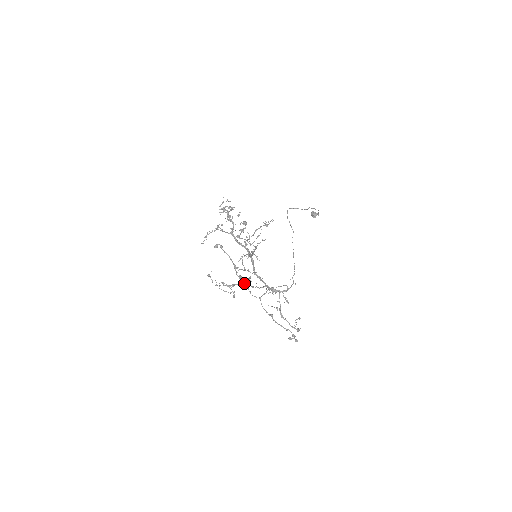
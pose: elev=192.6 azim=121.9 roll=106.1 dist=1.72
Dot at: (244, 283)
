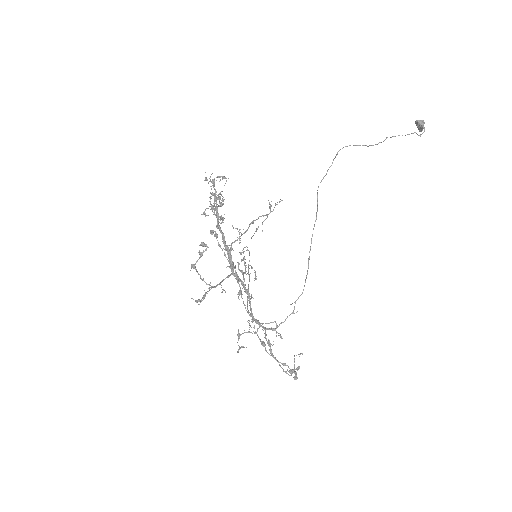
Dot at: occluded
